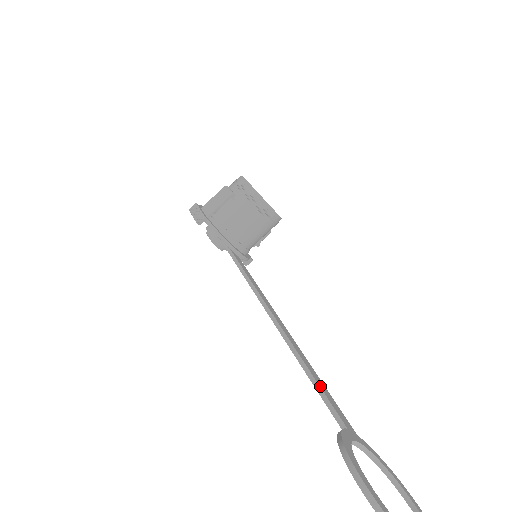
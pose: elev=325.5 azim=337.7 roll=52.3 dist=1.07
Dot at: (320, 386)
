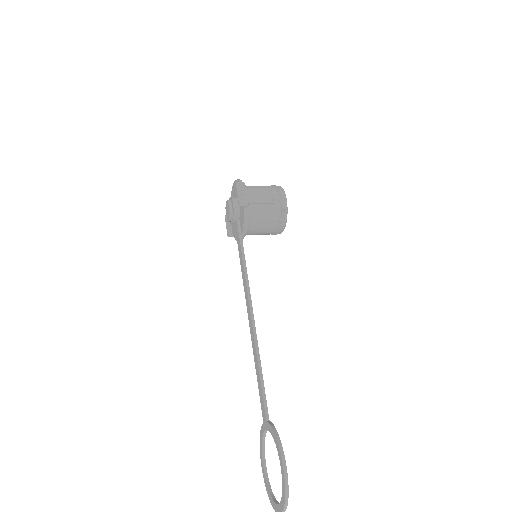
Dot at: occluded
